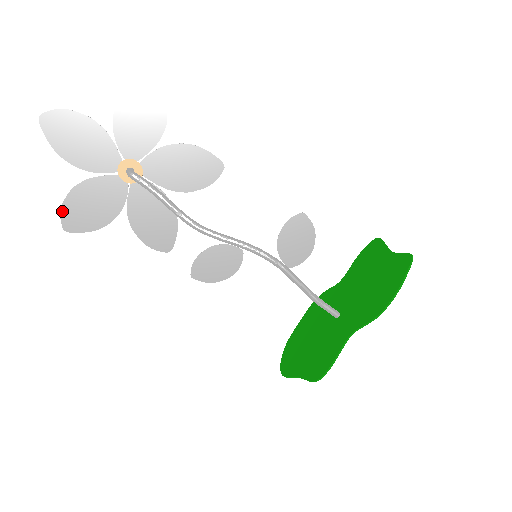
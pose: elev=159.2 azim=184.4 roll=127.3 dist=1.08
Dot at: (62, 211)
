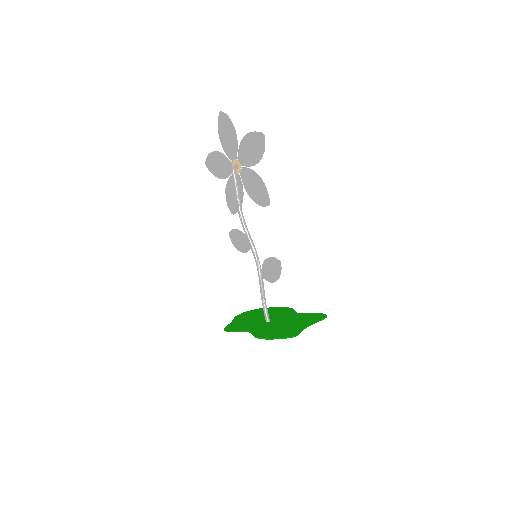
Dot at: (208, 156)
